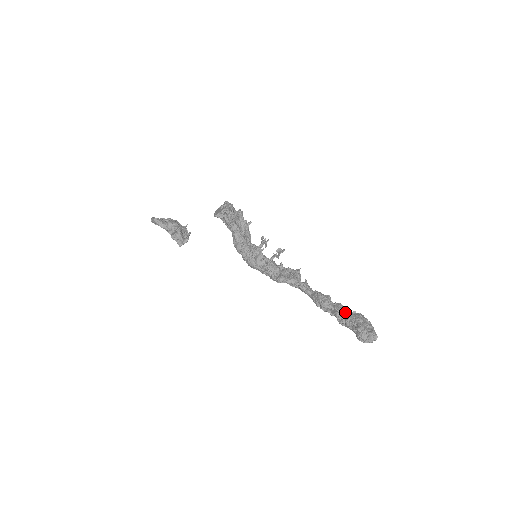
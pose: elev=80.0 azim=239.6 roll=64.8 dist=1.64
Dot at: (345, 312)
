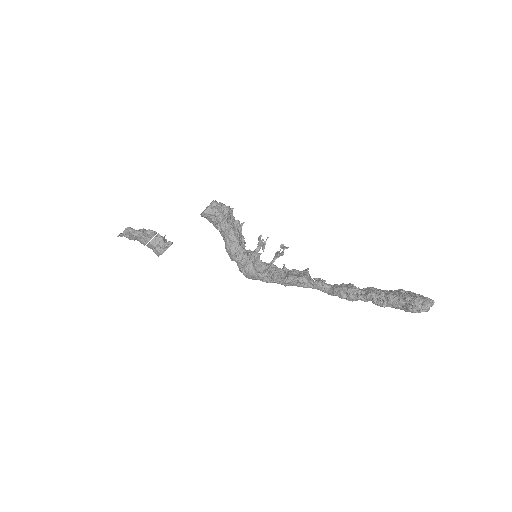
Dot at: occluded
